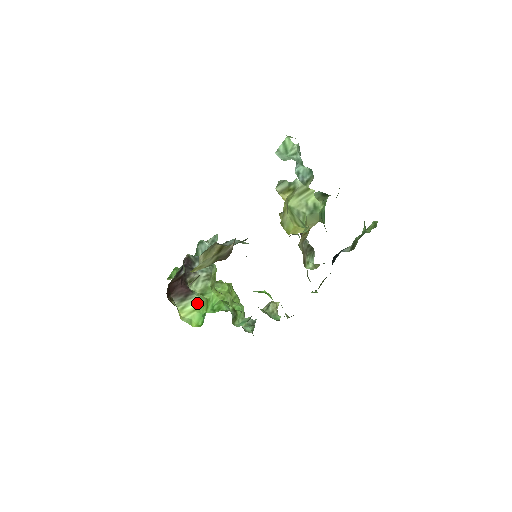
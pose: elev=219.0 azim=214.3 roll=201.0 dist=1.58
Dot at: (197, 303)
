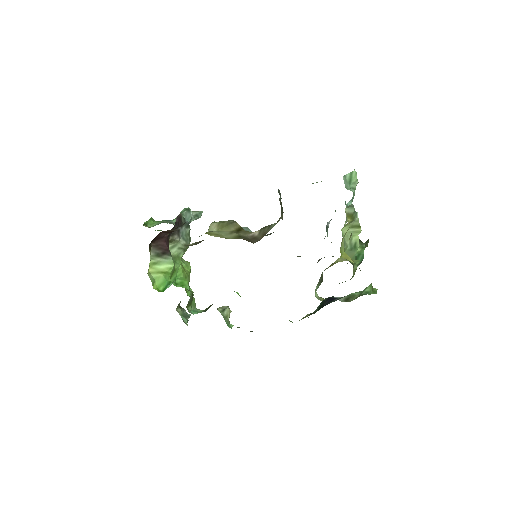
Dot at: (169, 267)
